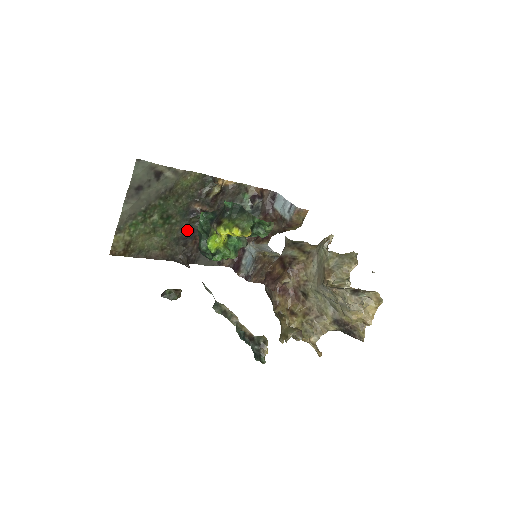
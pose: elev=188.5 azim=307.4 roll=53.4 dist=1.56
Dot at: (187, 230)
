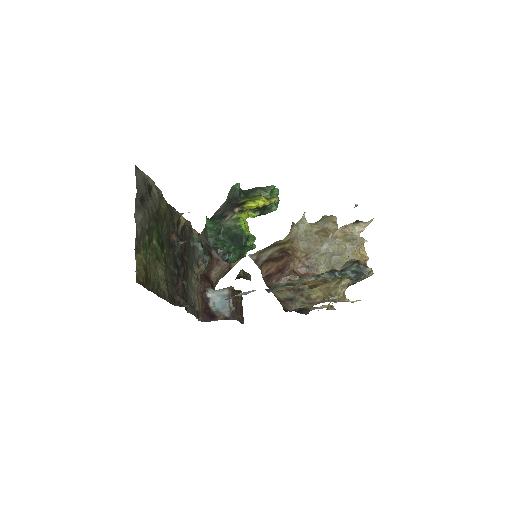
Dot at: (174, 265)
